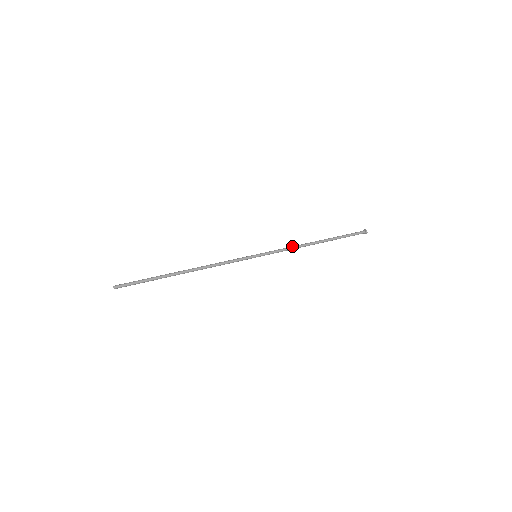
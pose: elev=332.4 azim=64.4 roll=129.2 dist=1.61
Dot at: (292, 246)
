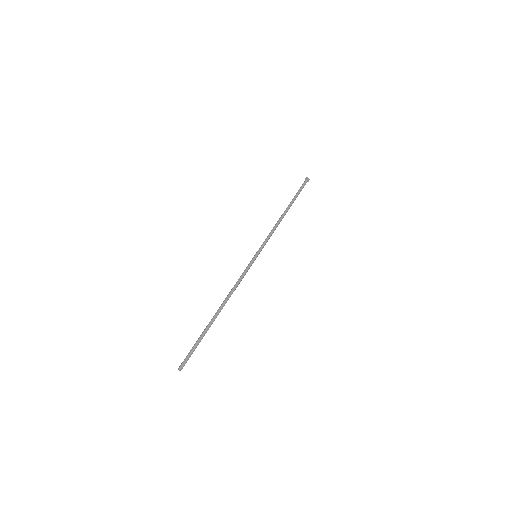
Dot at: (273, 228)
